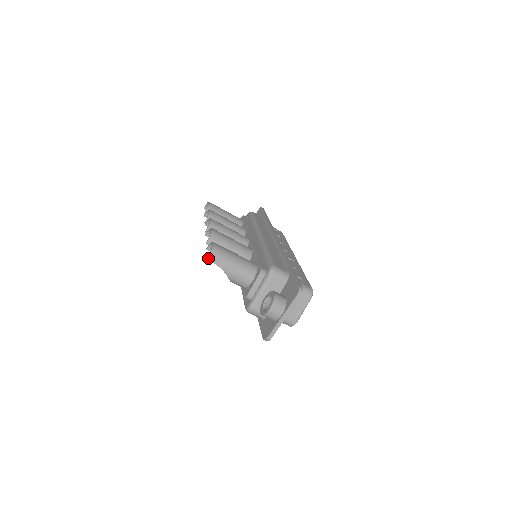
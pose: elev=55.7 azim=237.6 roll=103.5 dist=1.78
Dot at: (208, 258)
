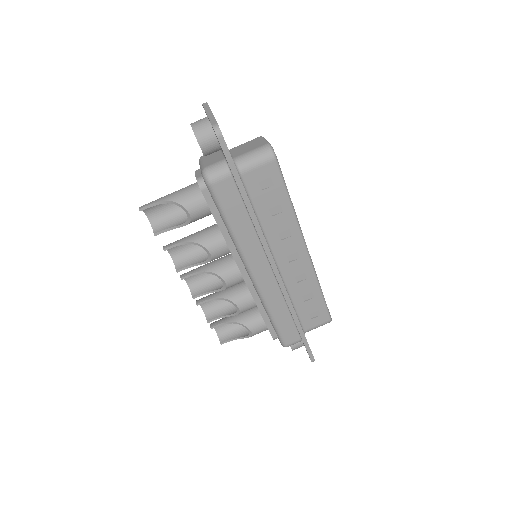
Dot at: (139, 208)
